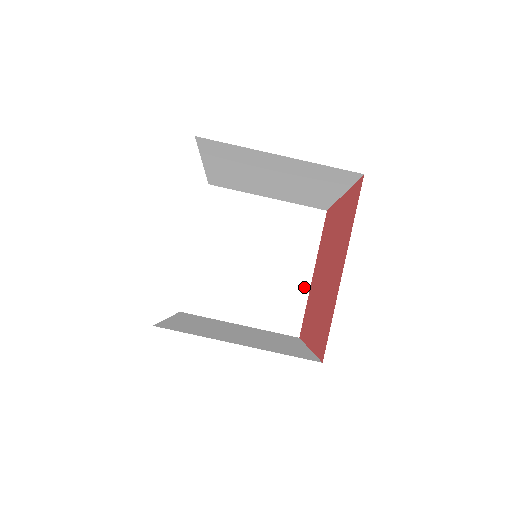
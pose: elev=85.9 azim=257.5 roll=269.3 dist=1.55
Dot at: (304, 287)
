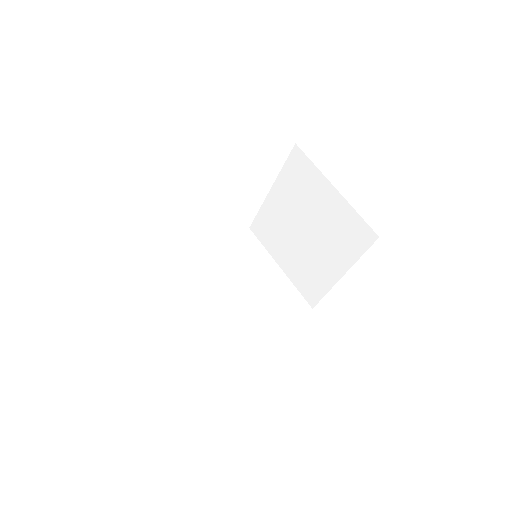
Dot at: (254, 339)
